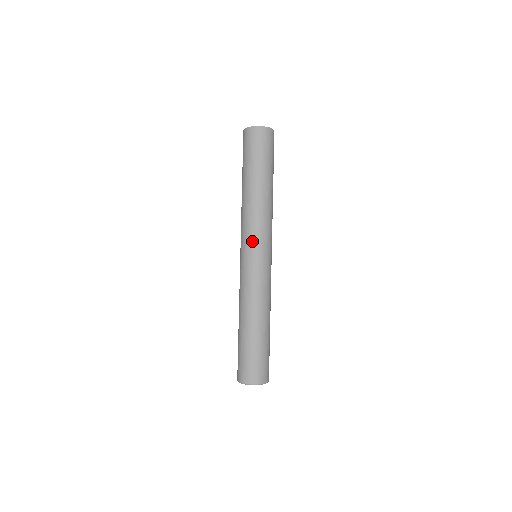
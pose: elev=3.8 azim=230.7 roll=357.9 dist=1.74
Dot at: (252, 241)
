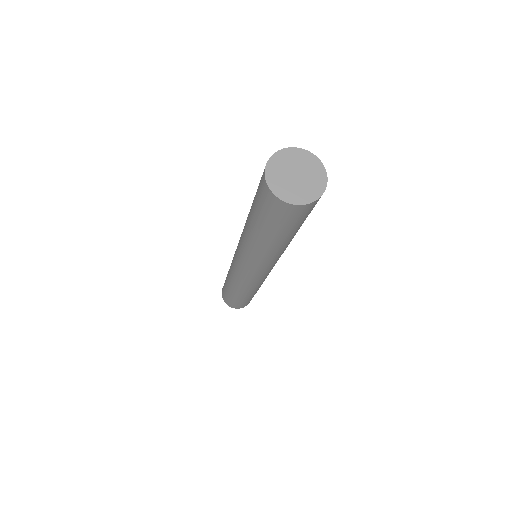
Dot at: (243, 264)
